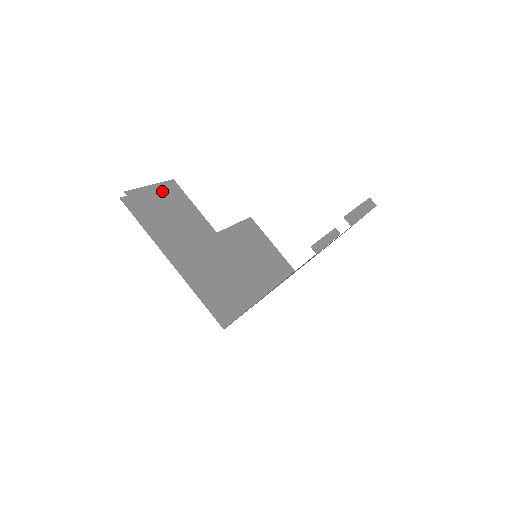
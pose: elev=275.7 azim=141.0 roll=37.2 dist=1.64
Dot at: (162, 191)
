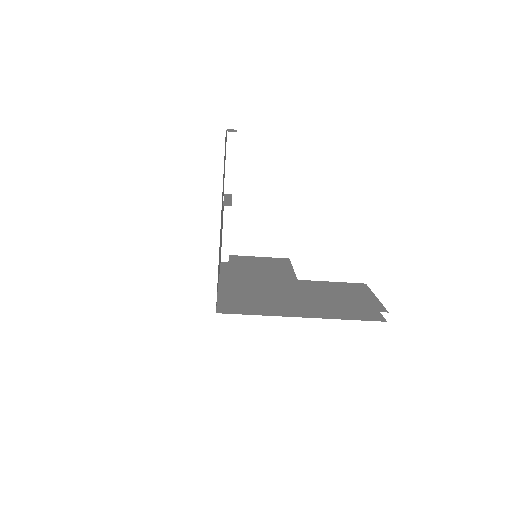
Dot at: occluded
